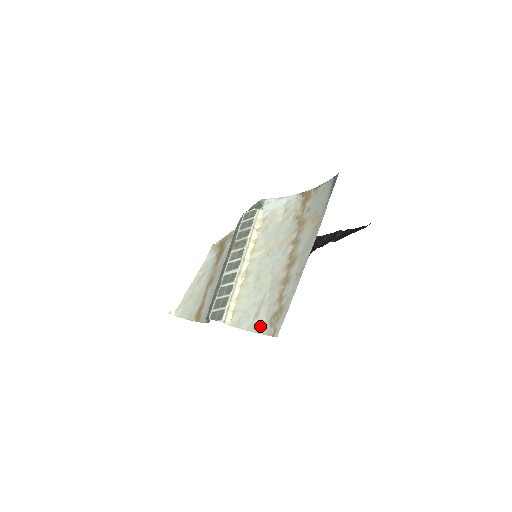
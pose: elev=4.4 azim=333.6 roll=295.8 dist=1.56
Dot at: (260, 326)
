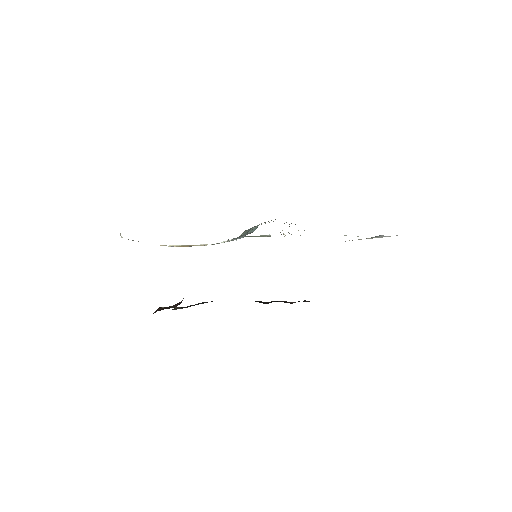
Dot at: occluded
